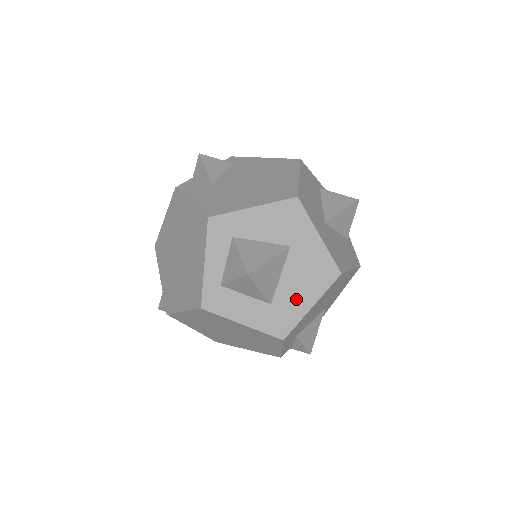
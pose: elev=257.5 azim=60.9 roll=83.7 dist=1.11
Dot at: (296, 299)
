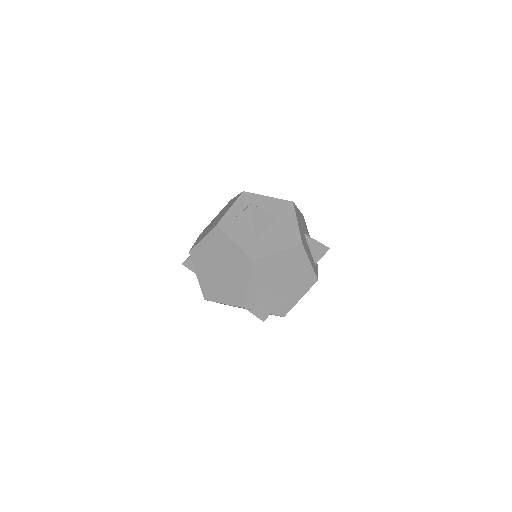
Dot at: (271, 244)
